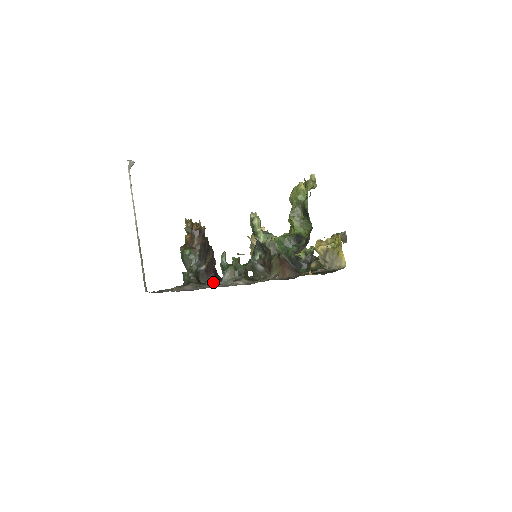
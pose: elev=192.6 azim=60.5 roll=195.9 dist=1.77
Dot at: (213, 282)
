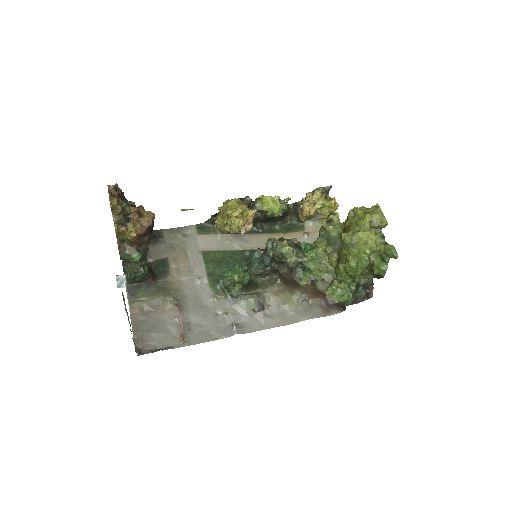
Dot at: (165, 261)
